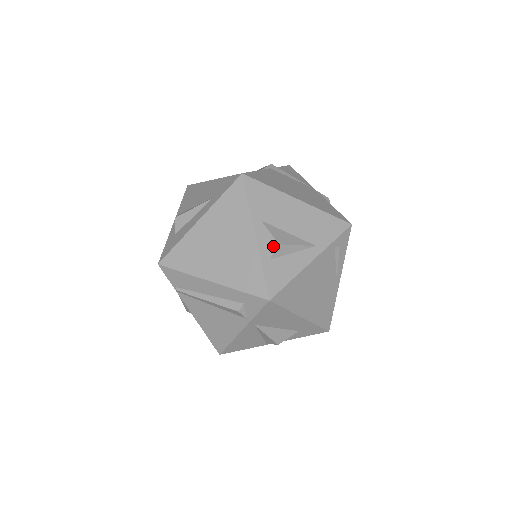
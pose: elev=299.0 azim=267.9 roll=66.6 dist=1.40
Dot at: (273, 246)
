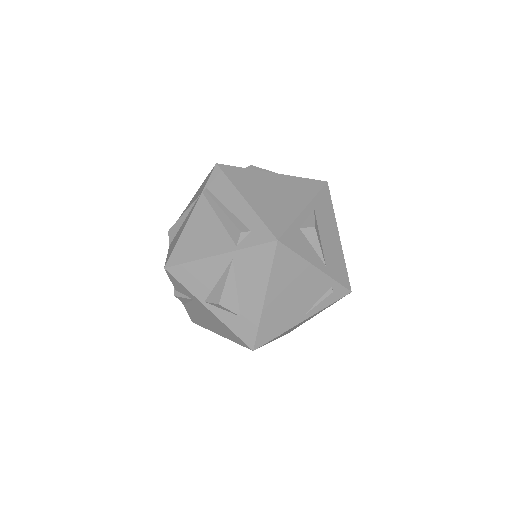
Dot at: (309, 224)
